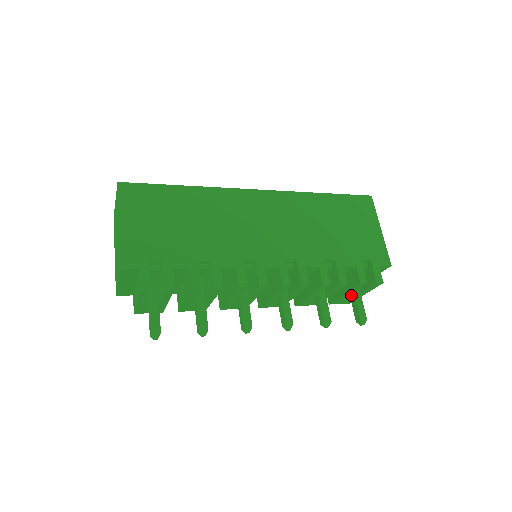
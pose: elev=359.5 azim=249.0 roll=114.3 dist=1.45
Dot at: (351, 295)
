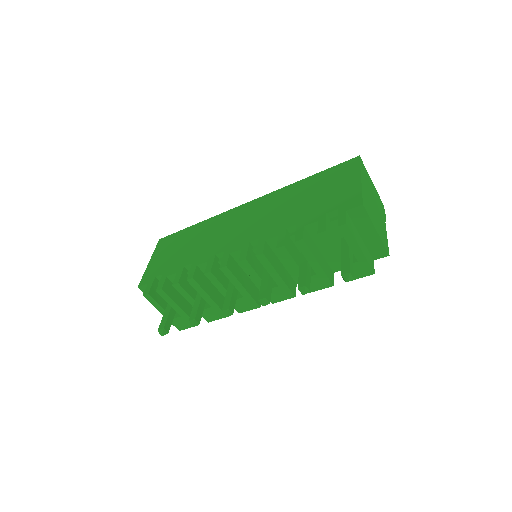
Dot at: occluded
